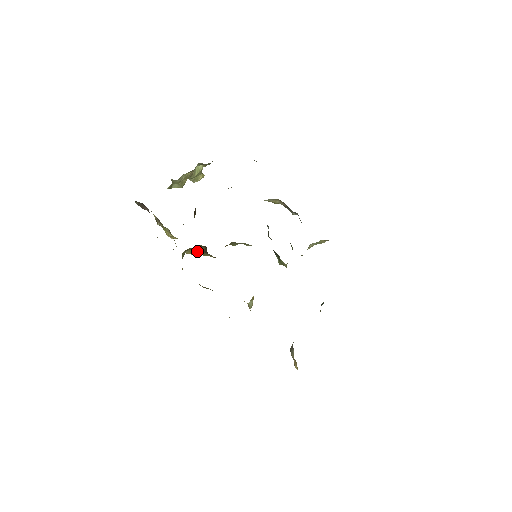
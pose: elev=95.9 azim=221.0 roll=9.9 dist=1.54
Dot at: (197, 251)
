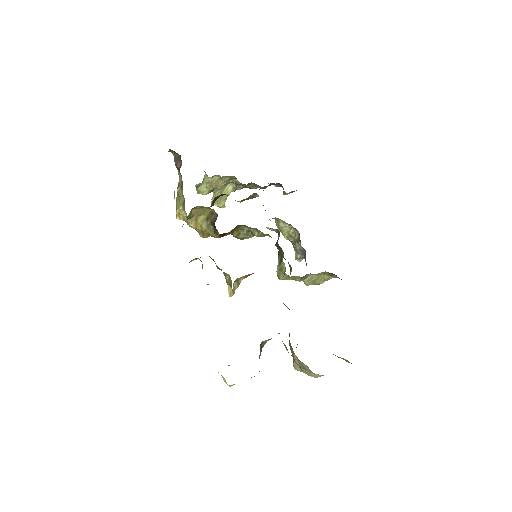
Dot at: (204, 221)
